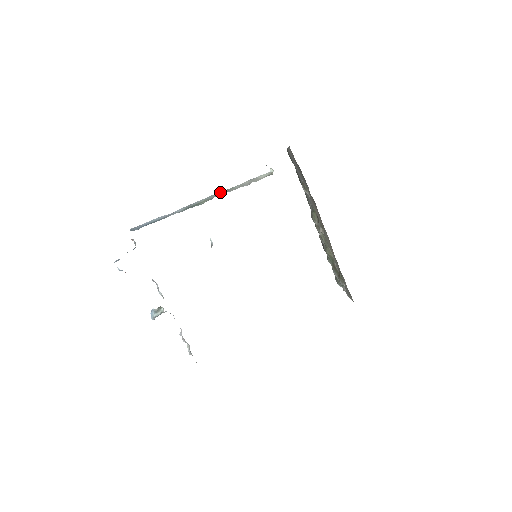
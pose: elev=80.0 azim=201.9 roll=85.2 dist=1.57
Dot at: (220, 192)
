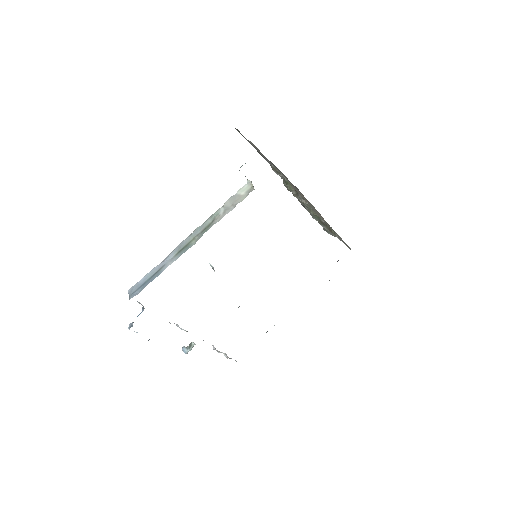
Dot at: (205, 223)
